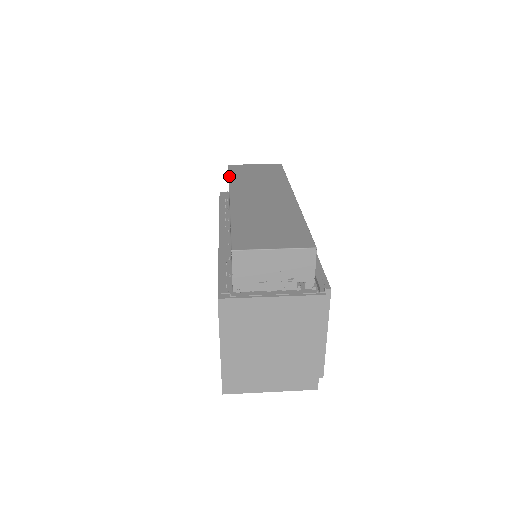
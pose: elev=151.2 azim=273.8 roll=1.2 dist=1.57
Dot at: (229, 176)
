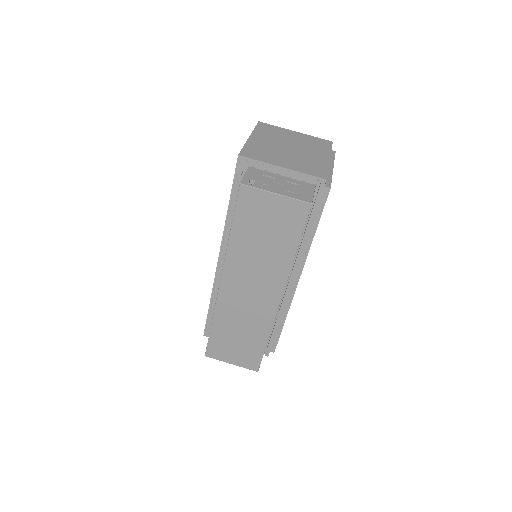
Dot at: (231, 228)
